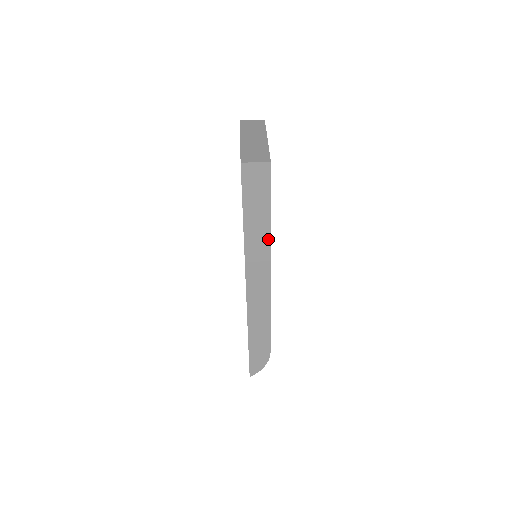
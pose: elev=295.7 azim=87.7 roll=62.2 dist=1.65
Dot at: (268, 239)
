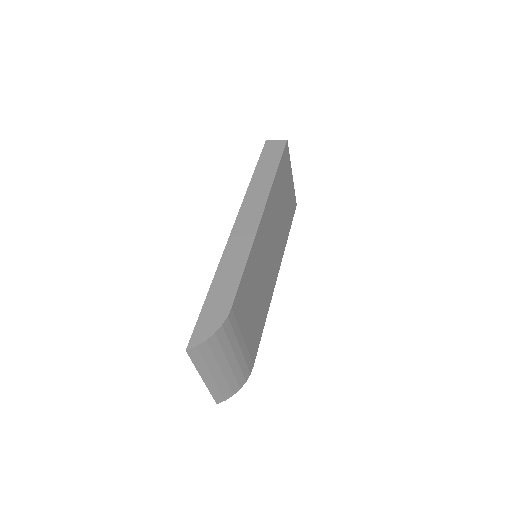
Dot at: (270, 184)
